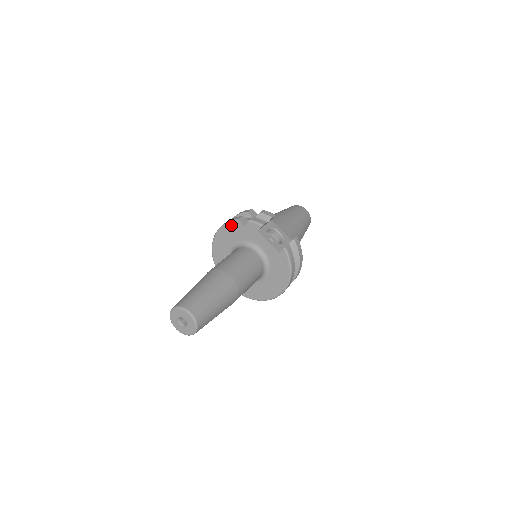
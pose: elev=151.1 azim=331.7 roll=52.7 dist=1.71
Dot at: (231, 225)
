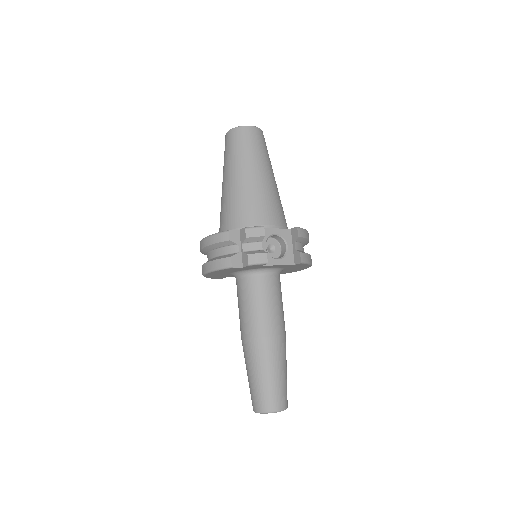
Dot at: (224, 270)
